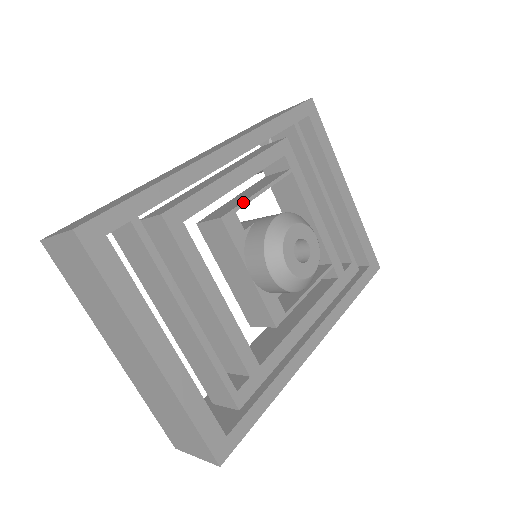
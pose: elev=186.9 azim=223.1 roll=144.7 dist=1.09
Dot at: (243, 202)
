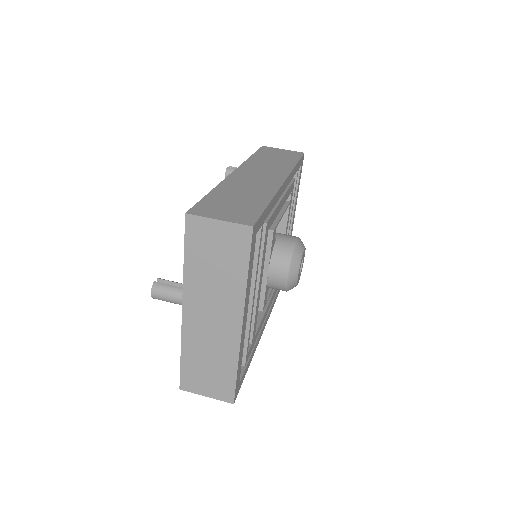
Dot at: (279, 221)
